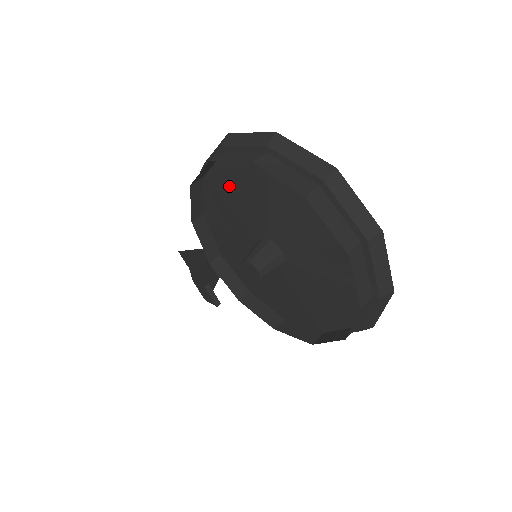
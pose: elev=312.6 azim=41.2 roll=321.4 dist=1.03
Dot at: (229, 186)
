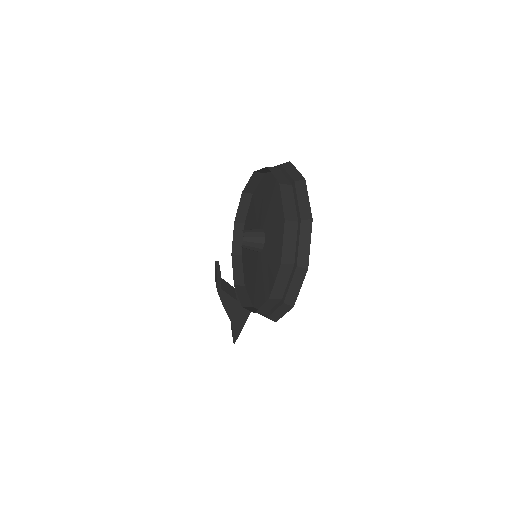
Dot at: (252, 214)
